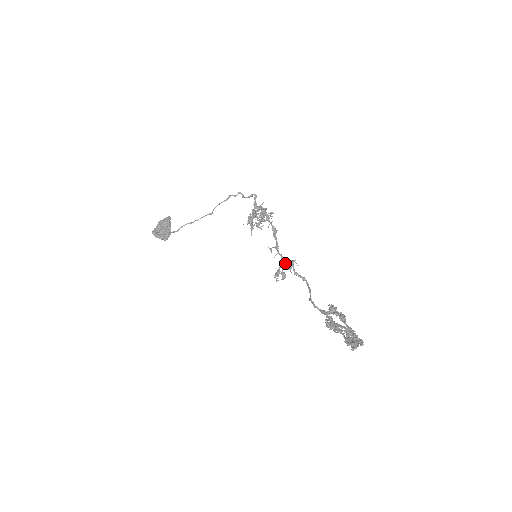
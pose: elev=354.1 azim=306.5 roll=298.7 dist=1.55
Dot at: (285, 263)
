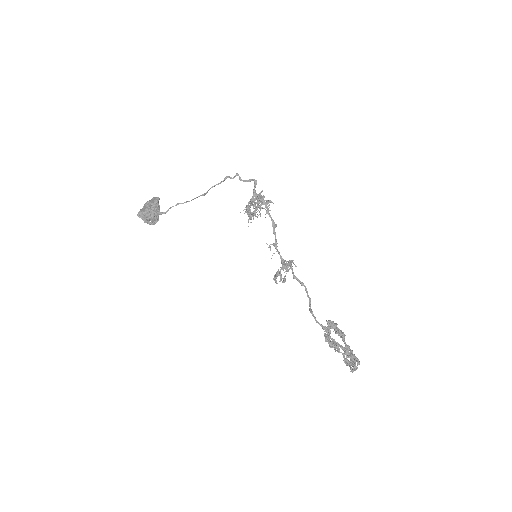
Dot at: (285, 265)
